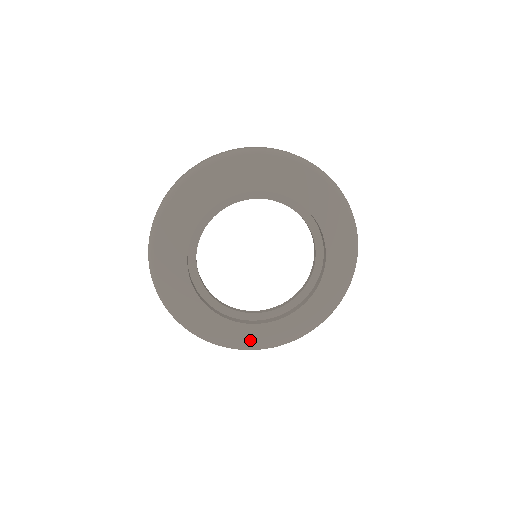
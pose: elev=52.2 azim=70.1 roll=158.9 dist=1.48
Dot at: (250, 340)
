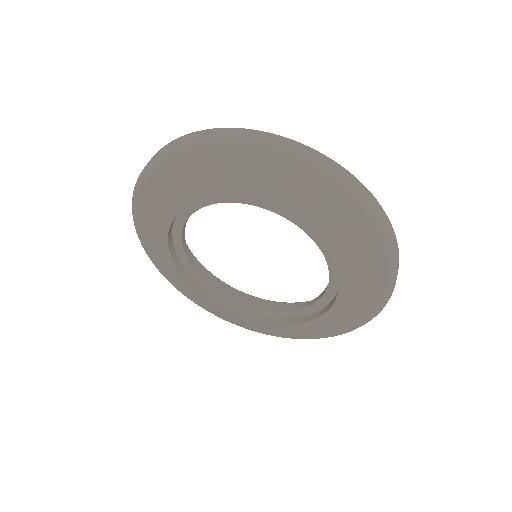
Dot at: (197, 300)
